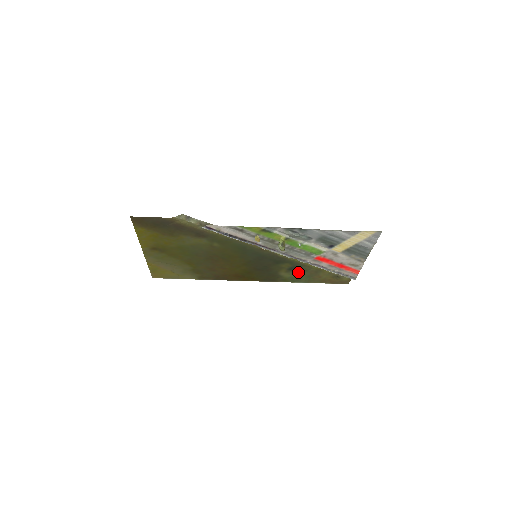
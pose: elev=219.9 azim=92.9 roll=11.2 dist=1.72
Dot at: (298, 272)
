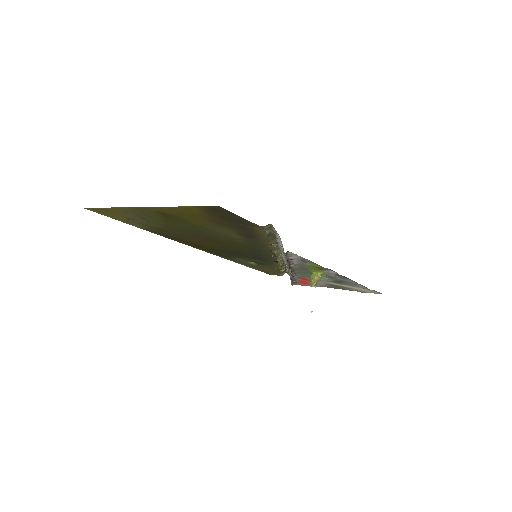
Dot at: occluded
